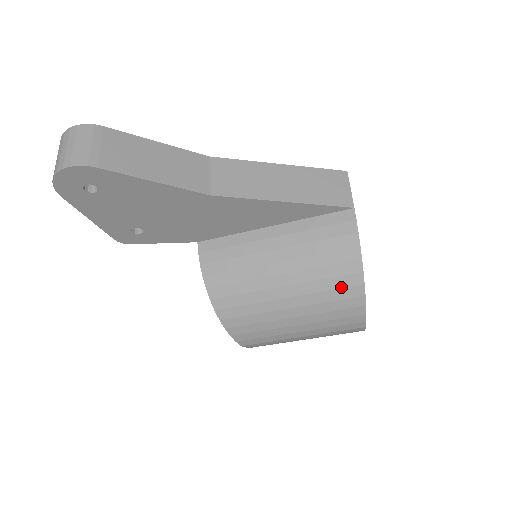
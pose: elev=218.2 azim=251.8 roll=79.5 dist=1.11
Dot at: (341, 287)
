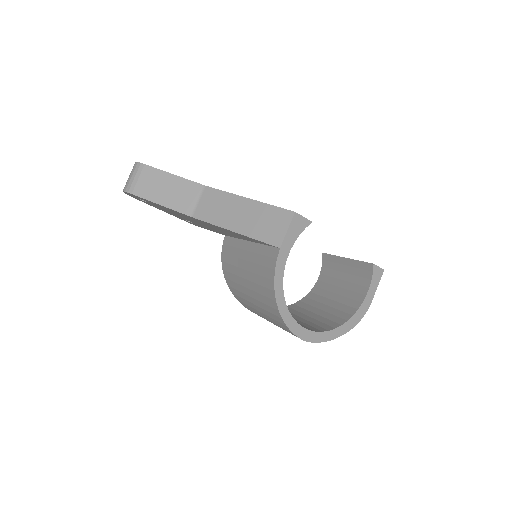
Dot at: (269, 305)
